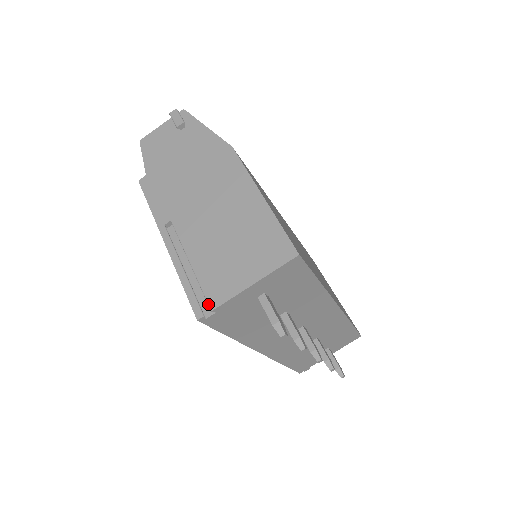
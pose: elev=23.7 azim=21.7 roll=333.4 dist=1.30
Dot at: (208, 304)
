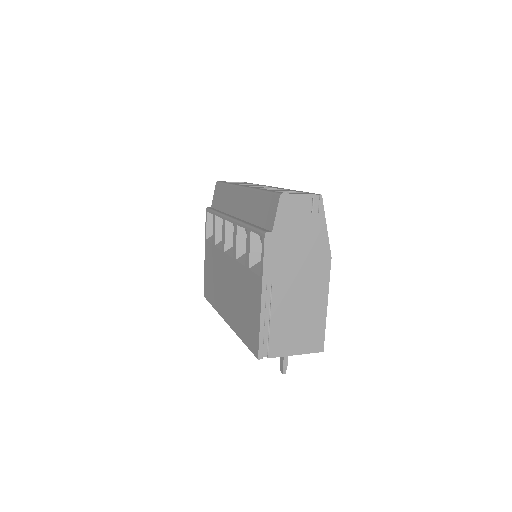
Dot at: (268, 353)
